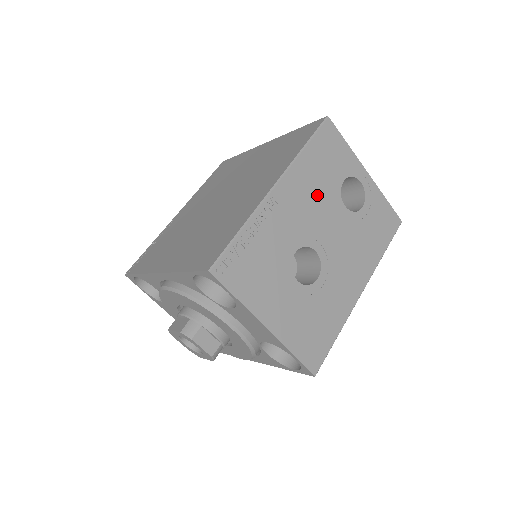
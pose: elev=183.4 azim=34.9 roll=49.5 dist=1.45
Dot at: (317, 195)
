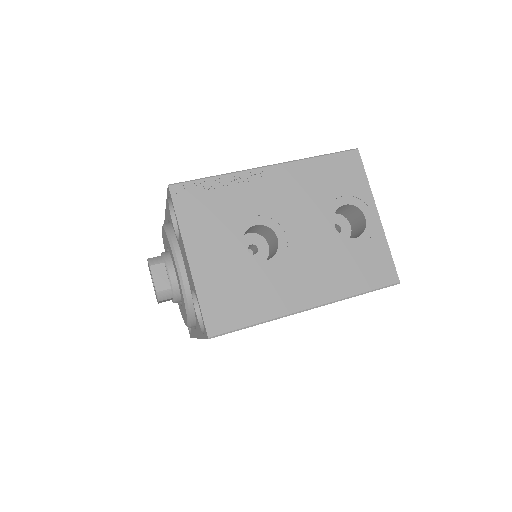
Dot at: (308, 197)
